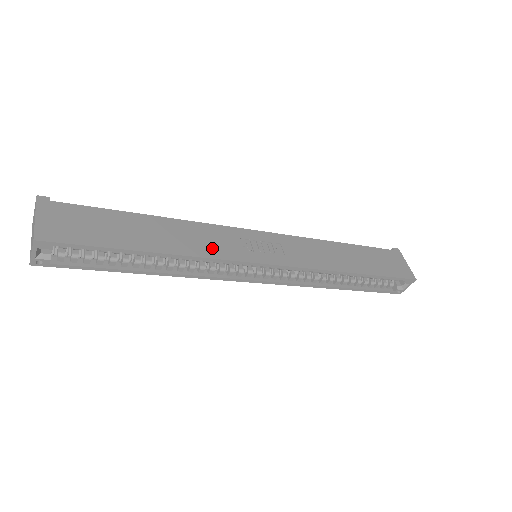
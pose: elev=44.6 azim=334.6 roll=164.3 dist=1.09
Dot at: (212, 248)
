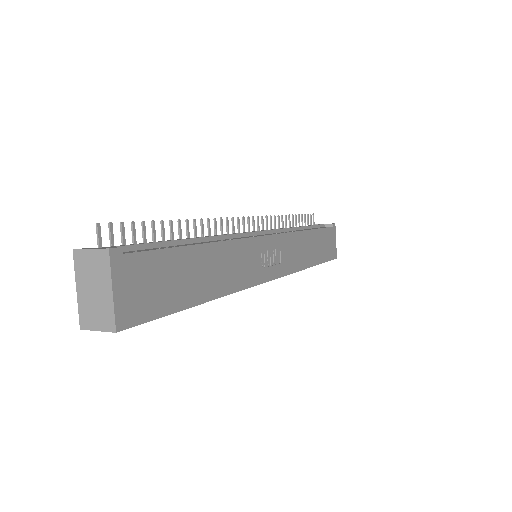
Dot at: (242, 275)
